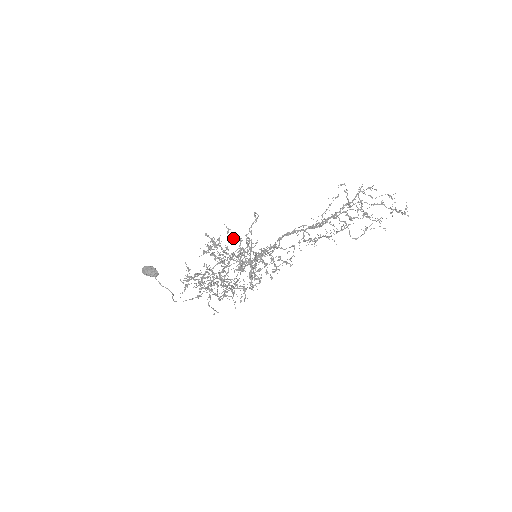
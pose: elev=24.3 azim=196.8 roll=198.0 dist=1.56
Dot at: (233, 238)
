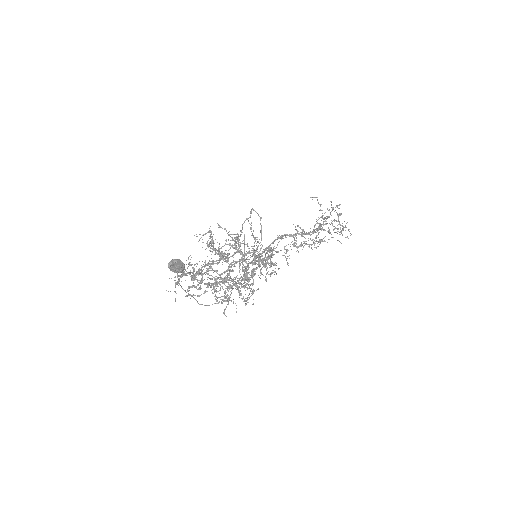
Dot at: occluded
